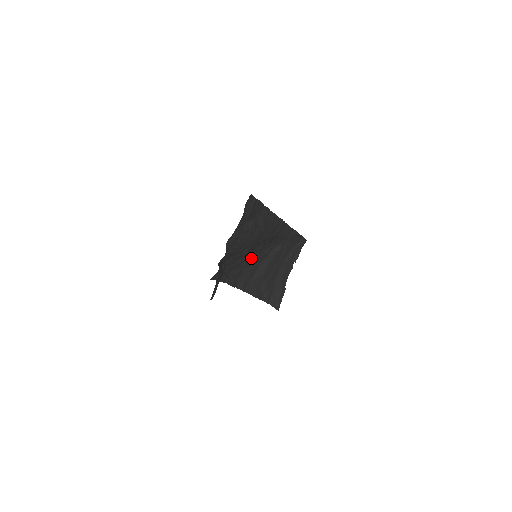
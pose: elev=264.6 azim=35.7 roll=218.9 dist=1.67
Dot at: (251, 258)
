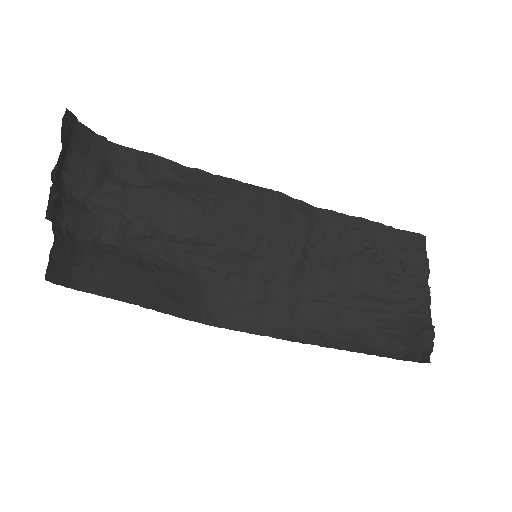
Dot at: (280, 277)
